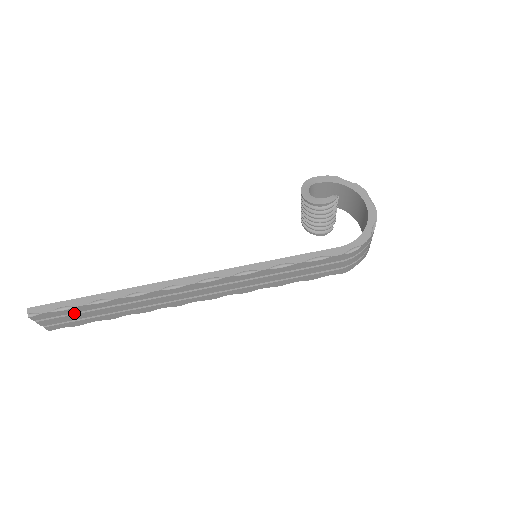
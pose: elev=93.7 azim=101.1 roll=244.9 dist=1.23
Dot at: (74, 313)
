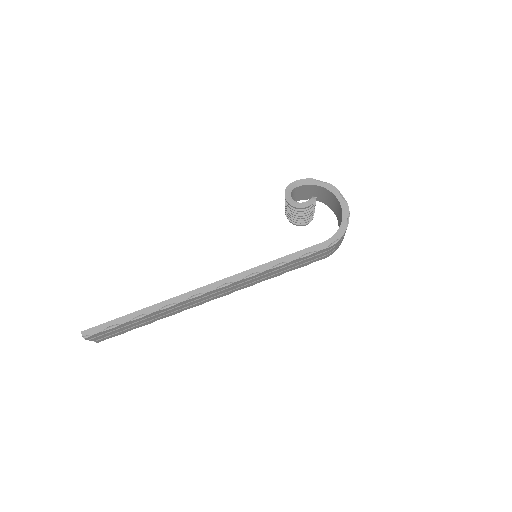
Dot at: (119, 328)
